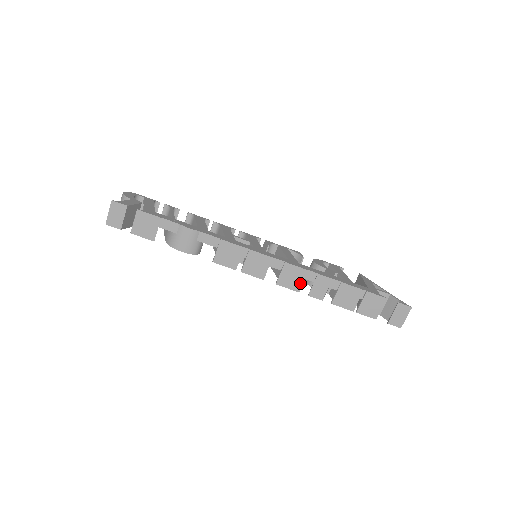
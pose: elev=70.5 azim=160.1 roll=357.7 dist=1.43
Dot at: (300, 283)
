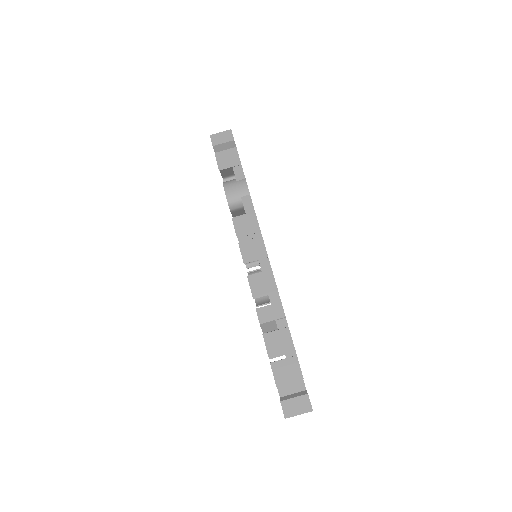
Dot at: (262, 294)
